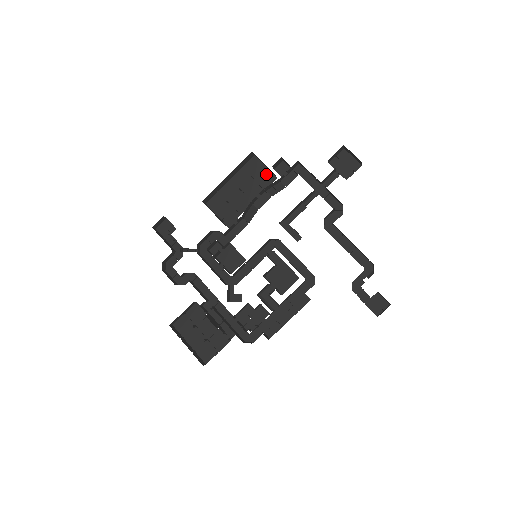
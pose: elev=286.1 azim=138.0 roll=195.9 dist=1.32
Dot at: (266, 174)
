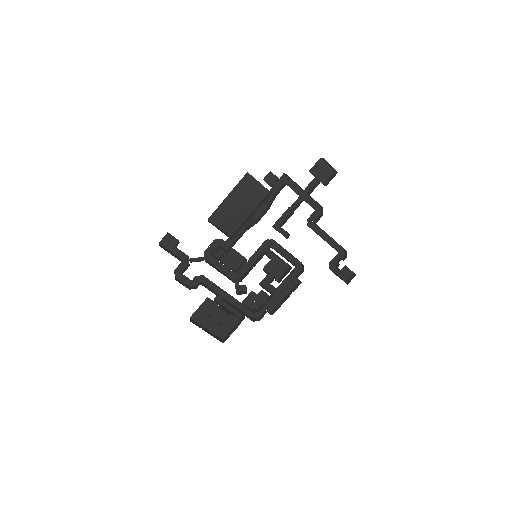
Dot at: (260, 188)
